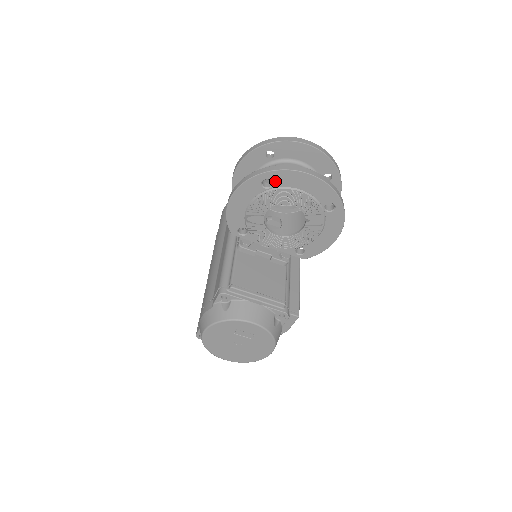
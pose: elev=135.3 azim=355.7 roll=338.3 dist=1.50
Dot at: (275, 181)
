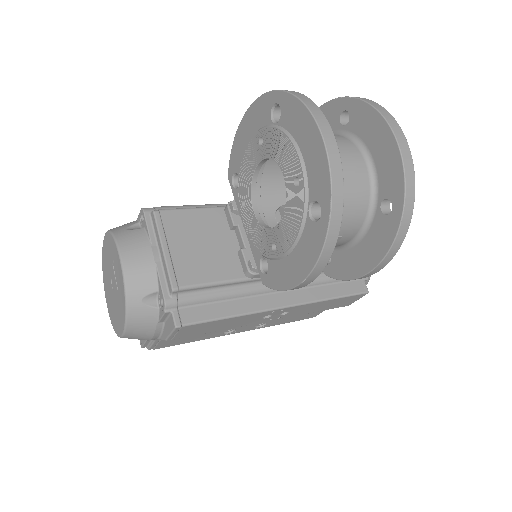
Dot at: (284, 113)
